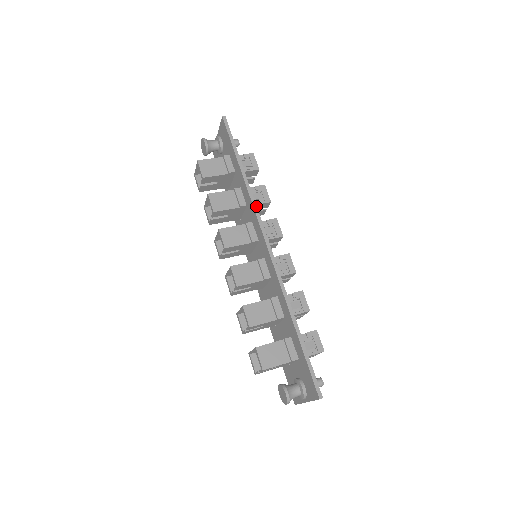
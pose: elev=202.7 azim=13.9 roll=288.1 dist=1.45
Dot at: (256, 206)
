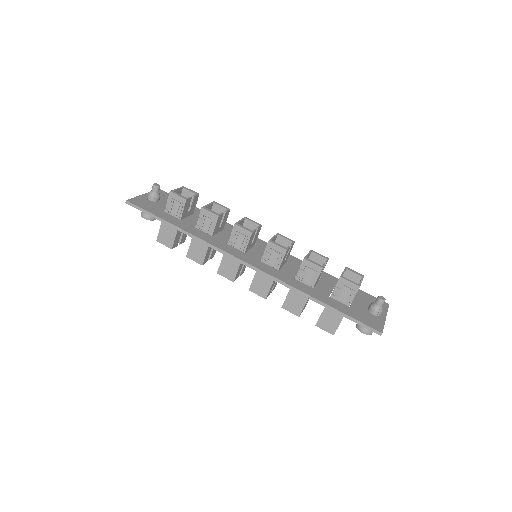
Dot at: (212, 246)
